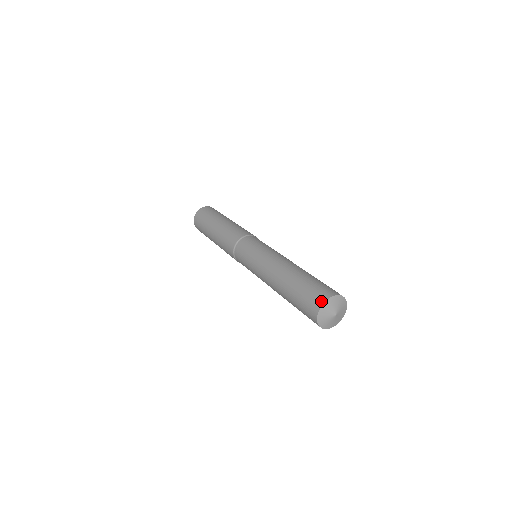
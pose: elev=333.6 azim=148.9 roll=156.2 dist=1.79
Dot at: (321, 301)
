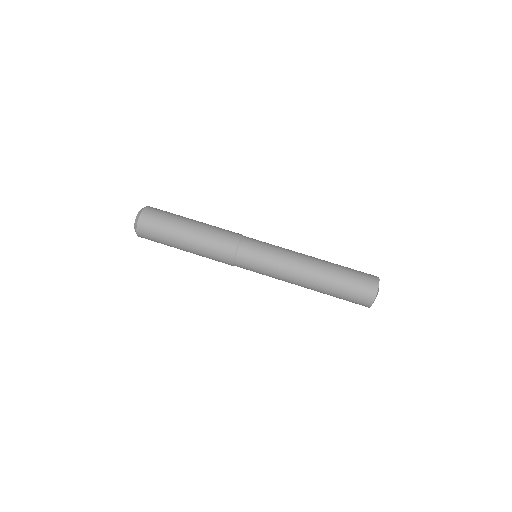
Dot at: (368, 306)
